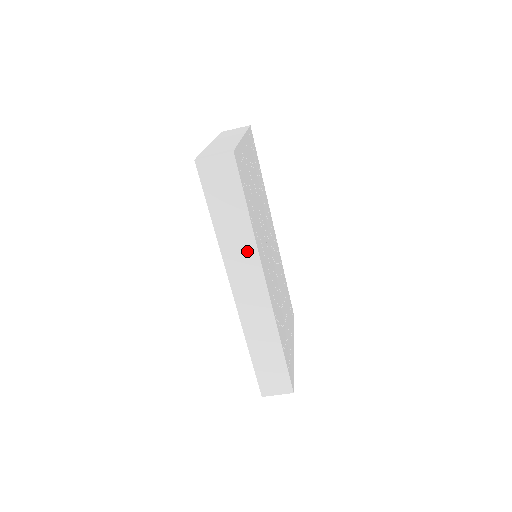
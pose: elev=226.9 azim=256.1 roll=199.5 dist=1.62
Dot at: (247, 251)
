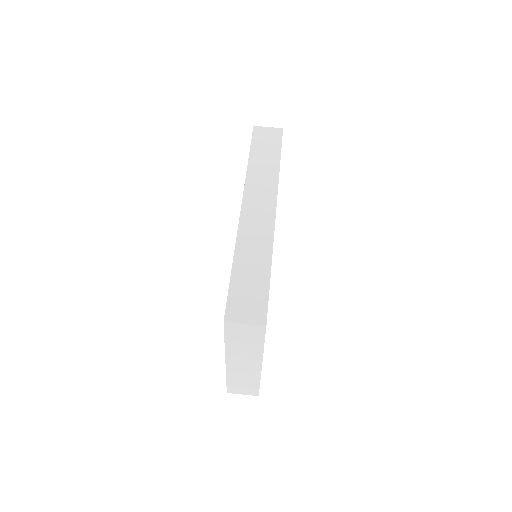
Dot at: (269, 181)
